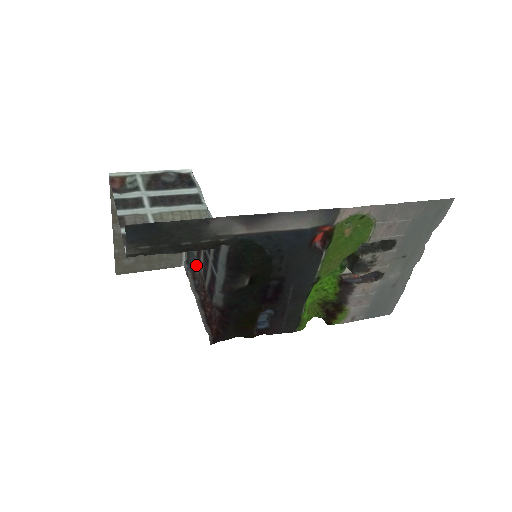
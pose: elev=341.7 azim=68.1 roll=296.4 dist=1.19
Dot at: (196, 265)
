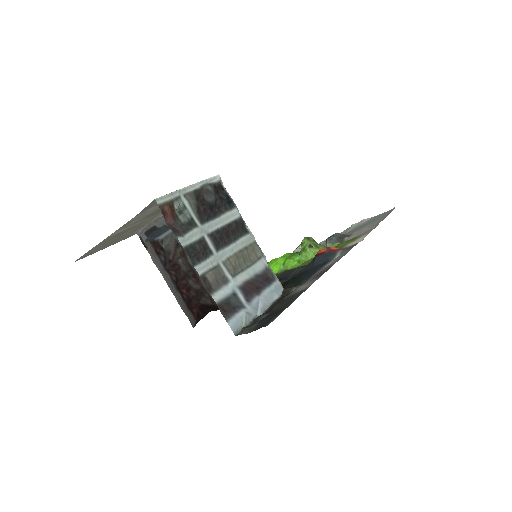
Dot at: (175, 250)
